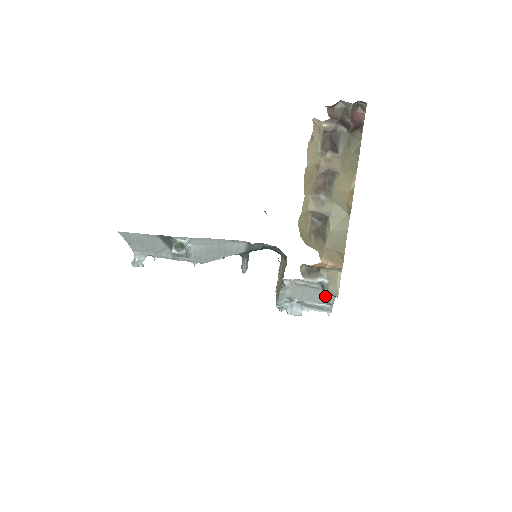
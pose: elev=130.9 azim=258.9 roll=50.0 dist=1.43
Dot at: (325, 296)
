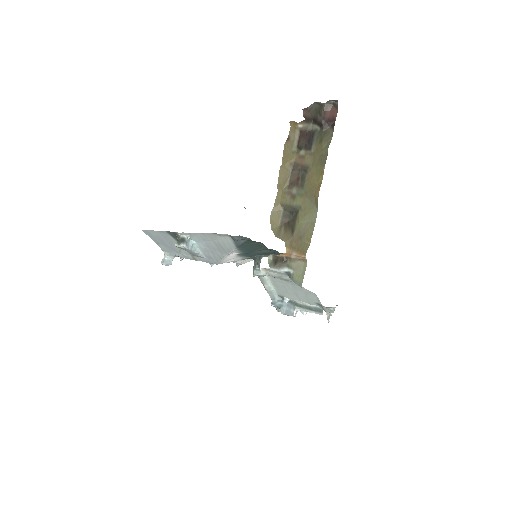
Dot at: (307, 293)
